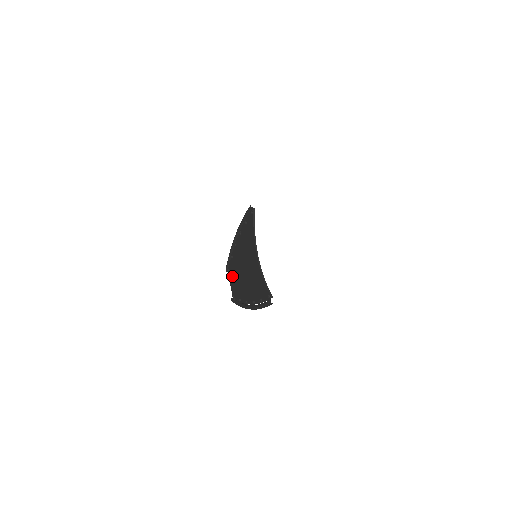
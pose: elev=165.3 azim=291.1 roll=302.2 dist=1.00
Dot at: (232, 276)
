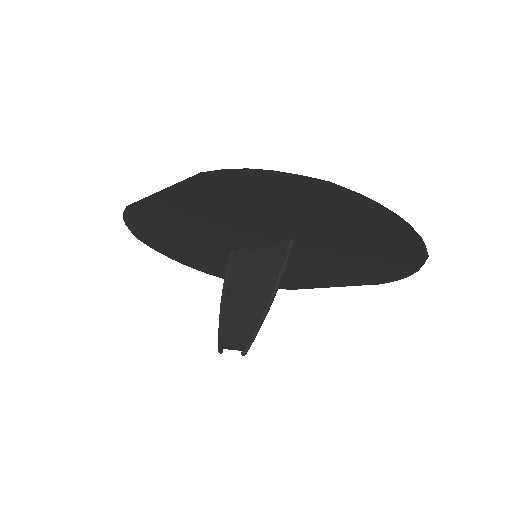
Dot at: (232, 335)
